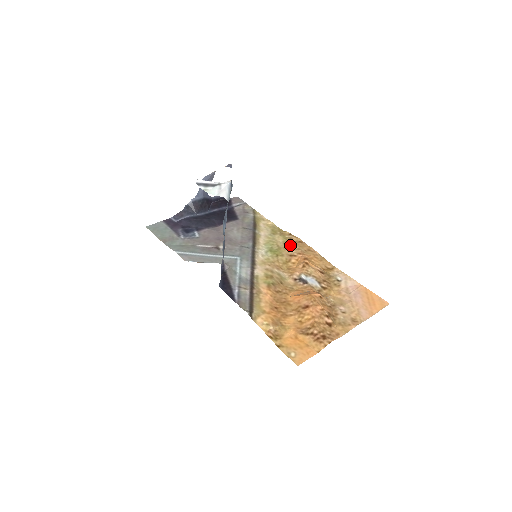
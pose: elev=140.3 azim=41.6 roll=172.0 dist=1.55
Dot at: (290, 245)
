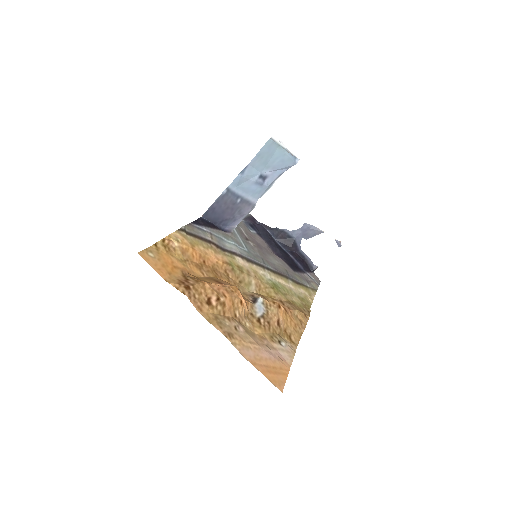
Dot at: (294, 305)
